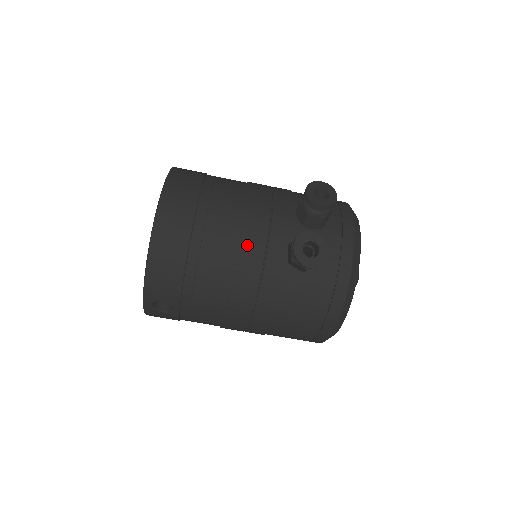
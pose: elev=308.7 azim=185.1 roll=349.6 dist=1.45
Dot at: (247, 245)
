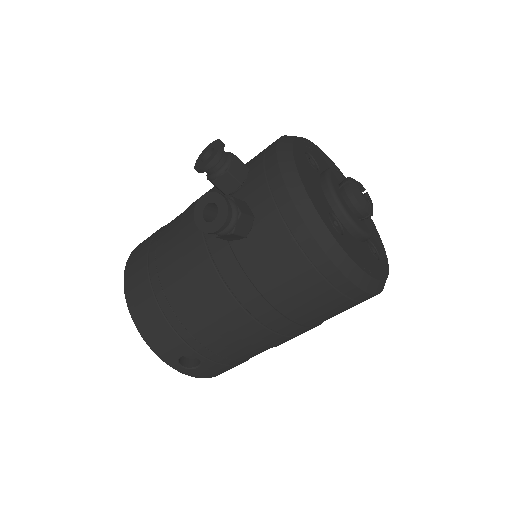
Dot at: (190, 255)
